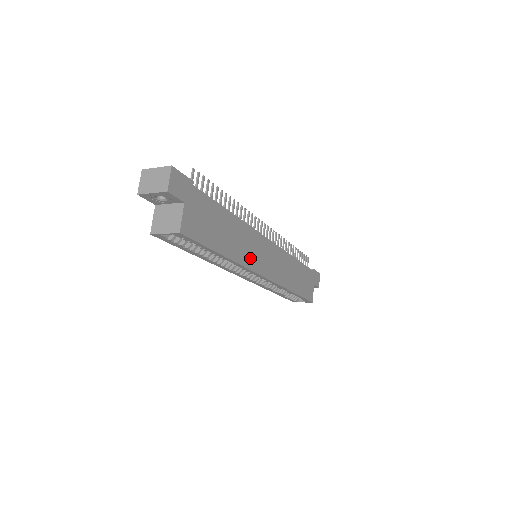
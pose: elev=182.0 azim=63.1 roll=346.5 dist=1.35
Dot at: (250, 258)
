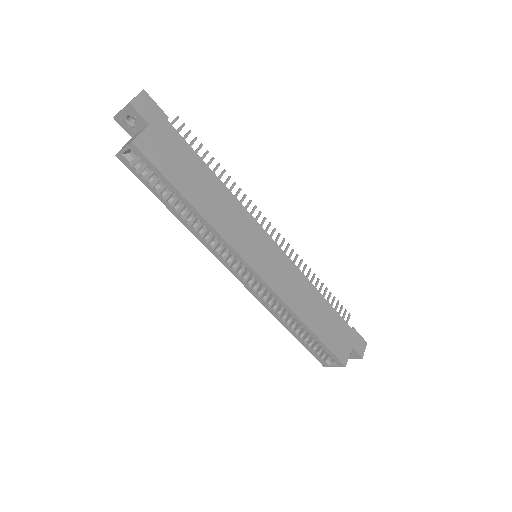
Dot at: (235, 236)
